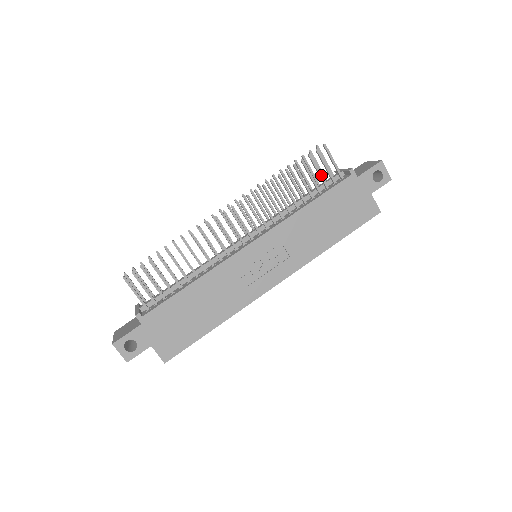
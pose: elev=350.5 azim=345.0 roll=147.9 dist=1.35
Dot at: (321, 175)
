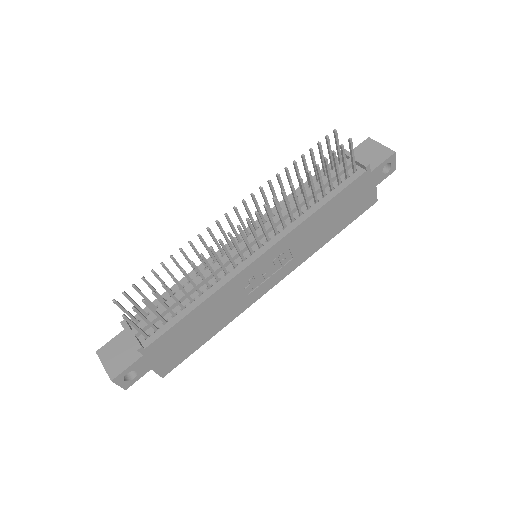
Dot at: (338, 172)
